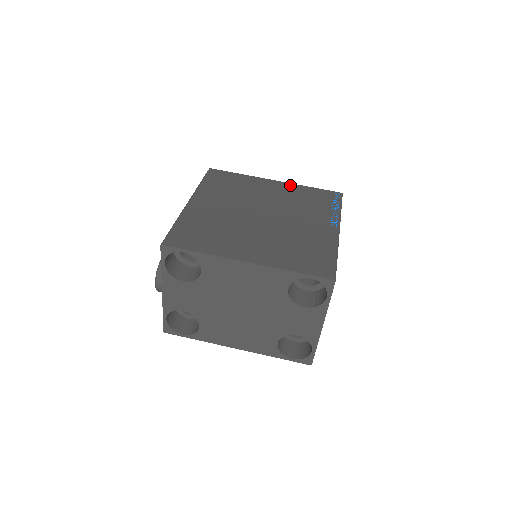
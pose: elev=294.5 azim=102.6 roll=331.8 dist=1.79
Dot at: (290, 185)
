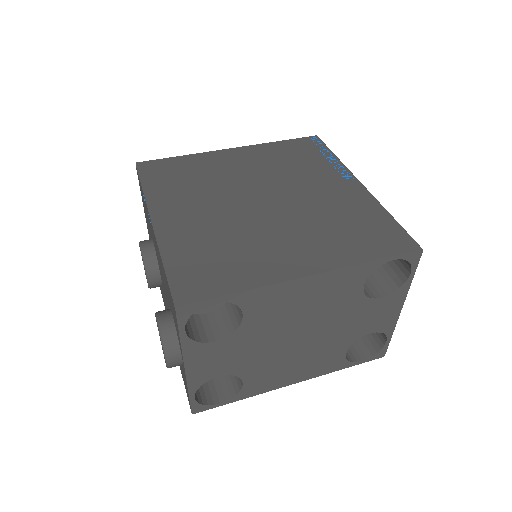
Dot at: (254, 148)
